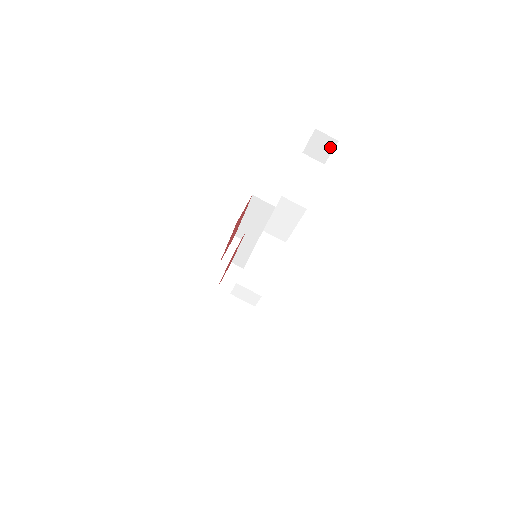
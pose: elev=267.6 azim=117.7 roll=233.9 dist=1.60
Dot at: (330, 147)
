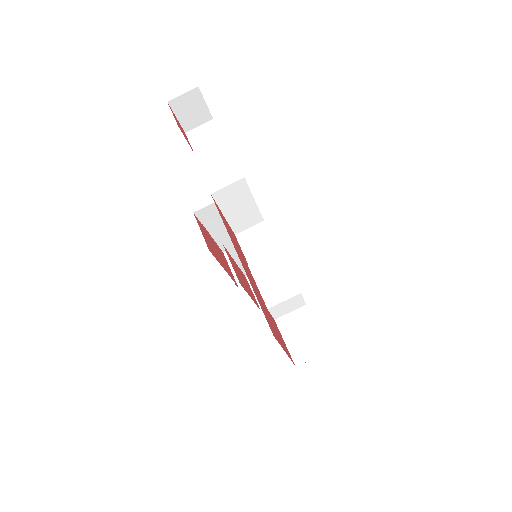
Dot at: (198, 100)
